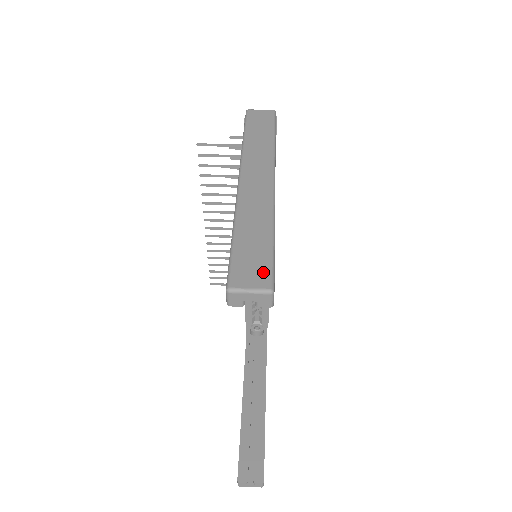
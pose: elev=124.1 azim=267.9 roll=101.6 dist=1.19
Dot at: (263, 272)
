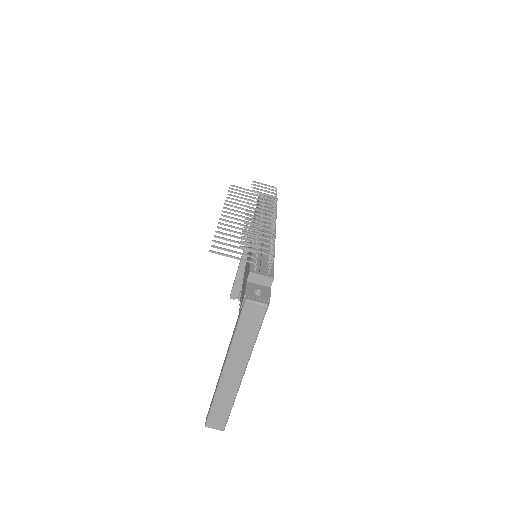
Dot at: (222, 424)
